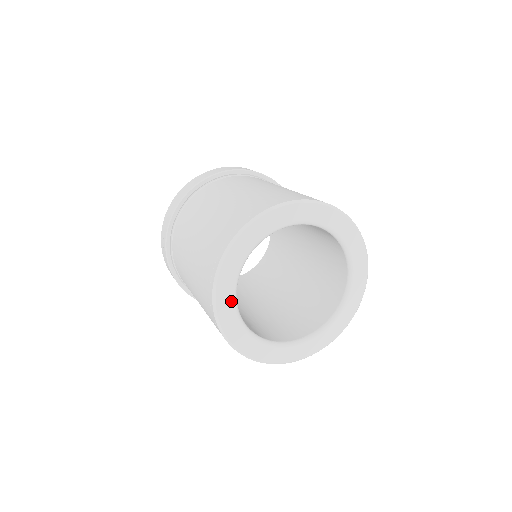
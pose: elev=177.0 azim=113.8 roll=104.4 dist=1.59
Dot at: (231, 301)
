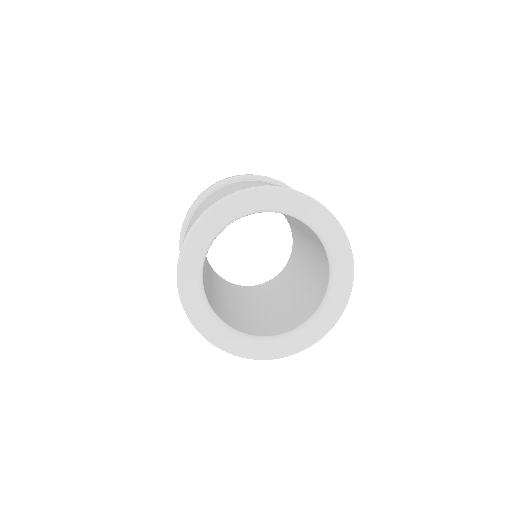
Dot at: (196, 284)
